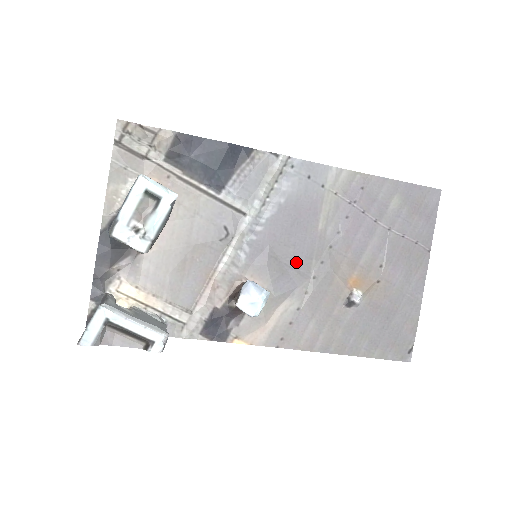
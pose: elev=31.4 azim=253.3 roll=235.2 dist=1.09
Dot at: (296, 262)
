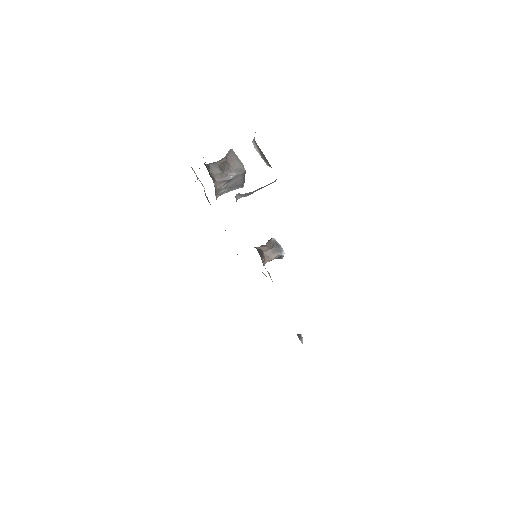
Dot at: occluded
